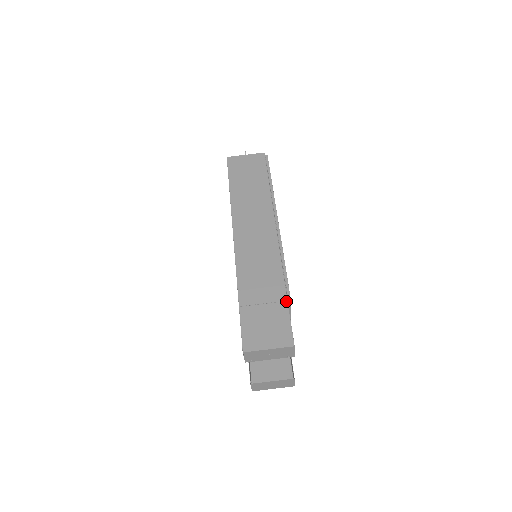
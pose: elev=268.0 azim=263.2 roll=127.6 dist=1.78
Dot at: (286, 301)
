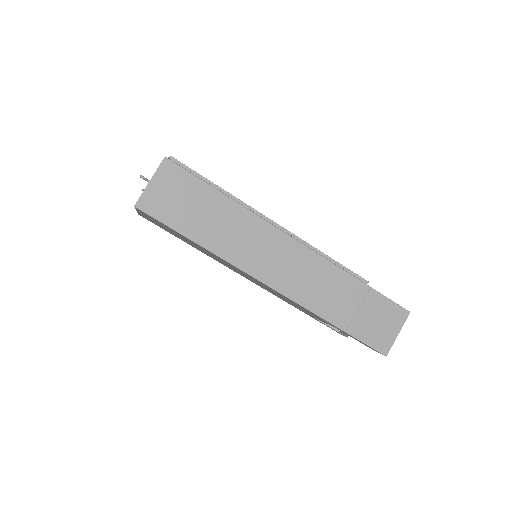
Dot at: (370, 289)
